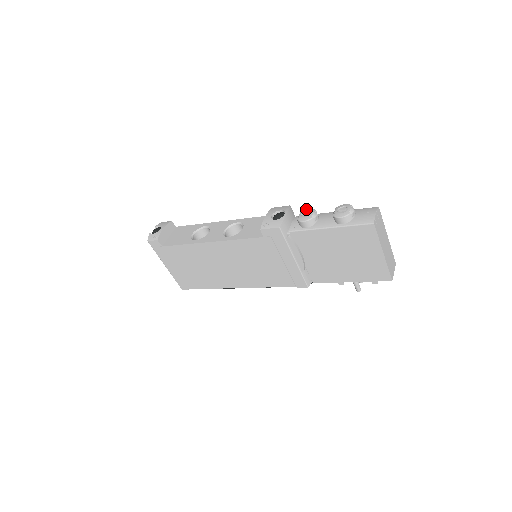
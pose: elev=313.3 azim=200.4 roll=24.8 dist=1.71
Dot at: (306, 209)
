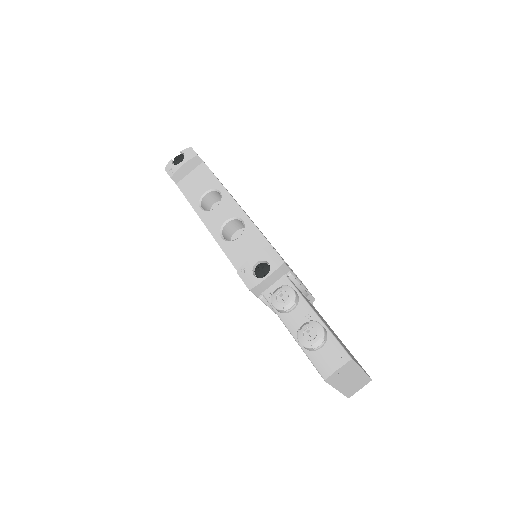
Dot at: (289, 288)
